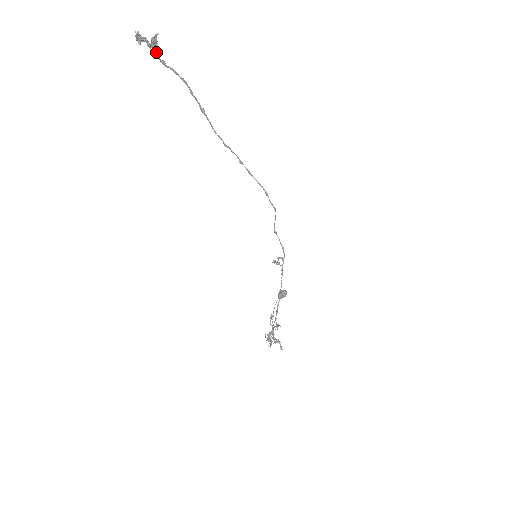
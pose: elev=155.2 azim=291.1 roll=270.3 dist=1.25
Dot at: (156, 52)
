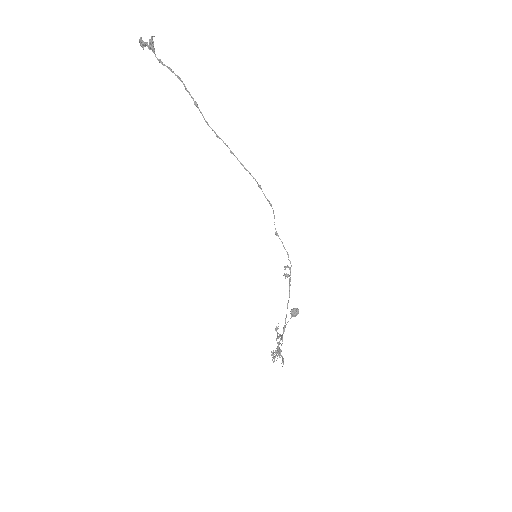
Dot at: (154, 52)
